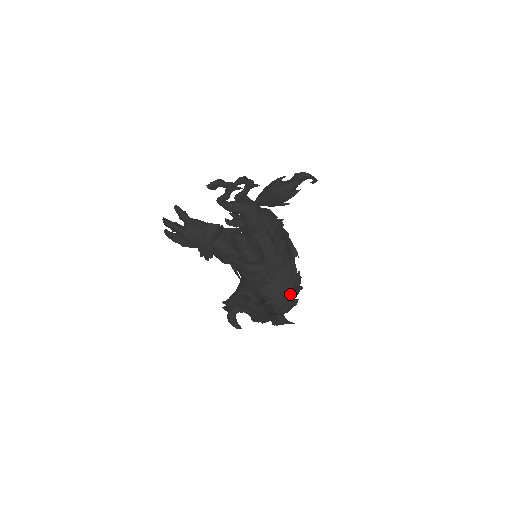
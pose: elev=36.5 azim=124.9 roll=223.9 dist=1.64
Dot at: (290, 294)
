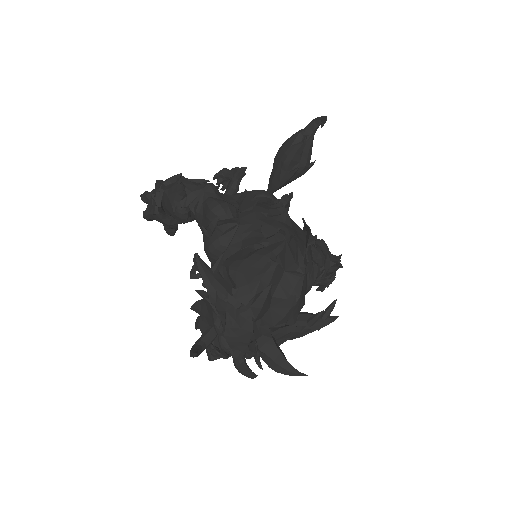
Dot at: (264, 265)
